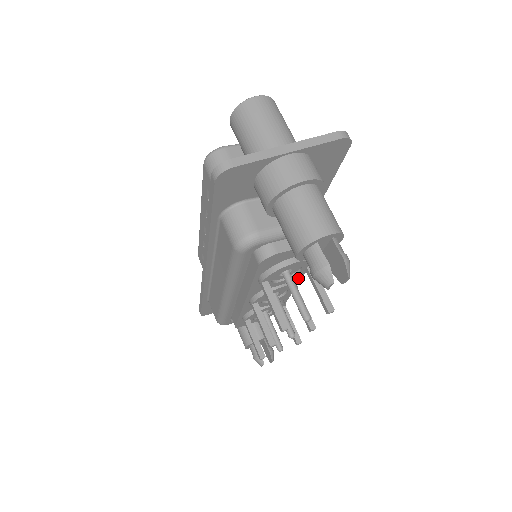
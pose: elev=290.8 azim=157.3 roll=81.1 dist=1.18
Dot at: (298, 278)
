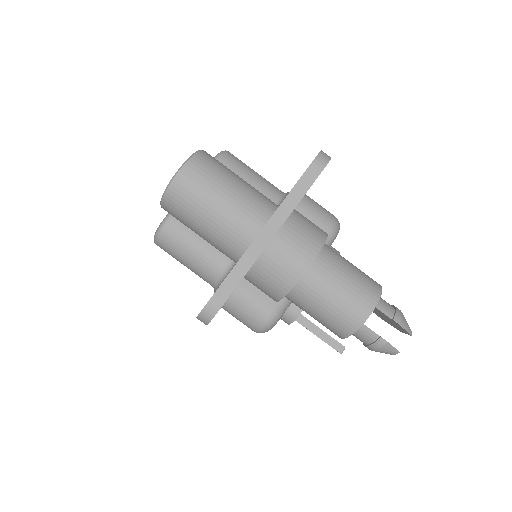
Dot at: occluded
